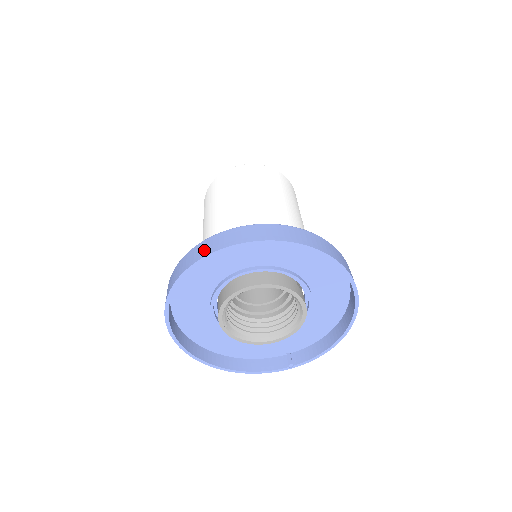
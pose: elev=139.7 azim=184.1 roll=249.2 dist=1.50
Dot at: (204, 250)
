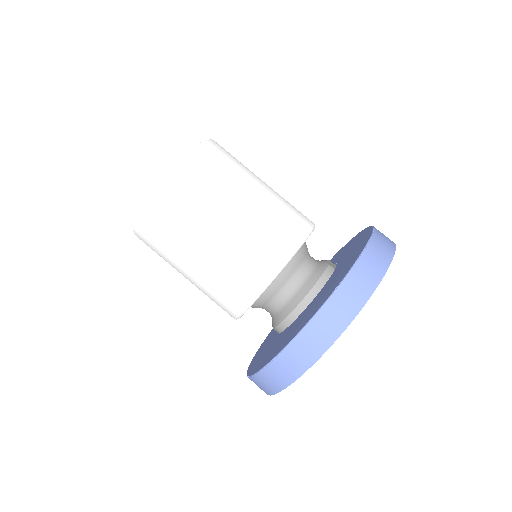
Dot at: (301, 360)
